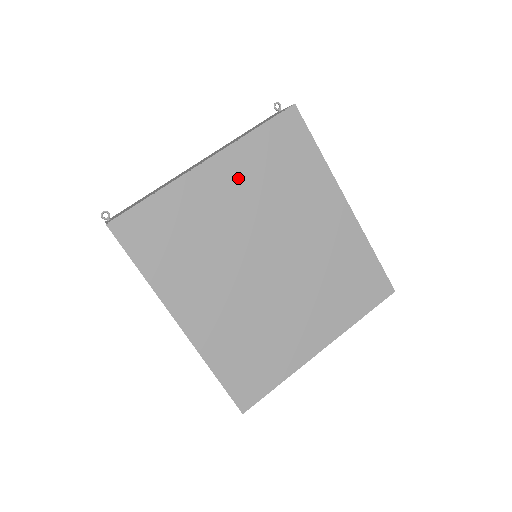
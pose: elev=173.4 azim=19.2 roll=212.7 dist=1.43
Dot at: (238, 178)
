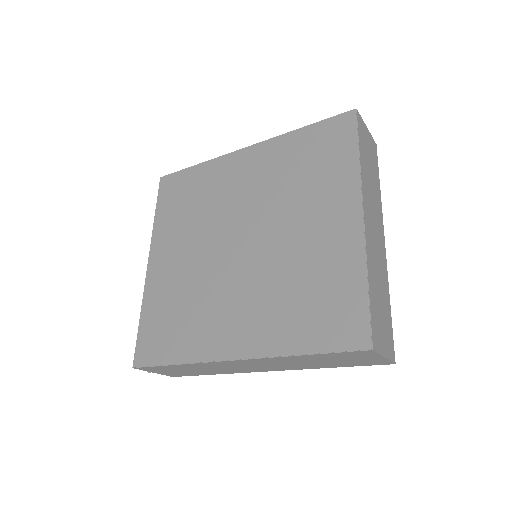
Dot at: (171, 243)
